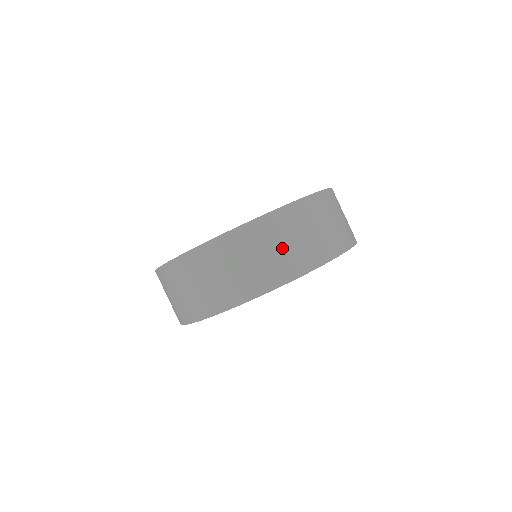
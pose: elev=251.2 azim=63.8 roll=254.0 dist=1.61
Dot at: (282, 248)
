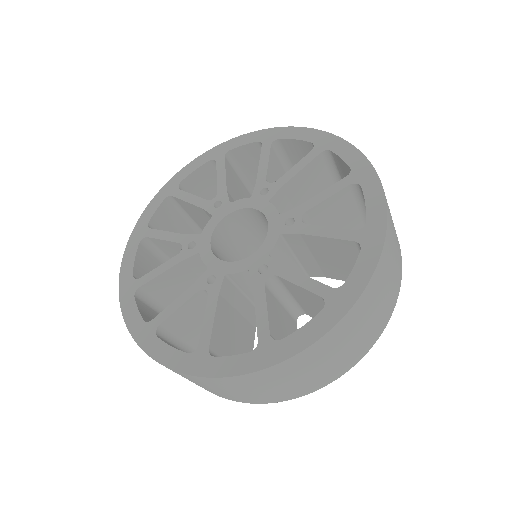
Dot at: (308, 375)
